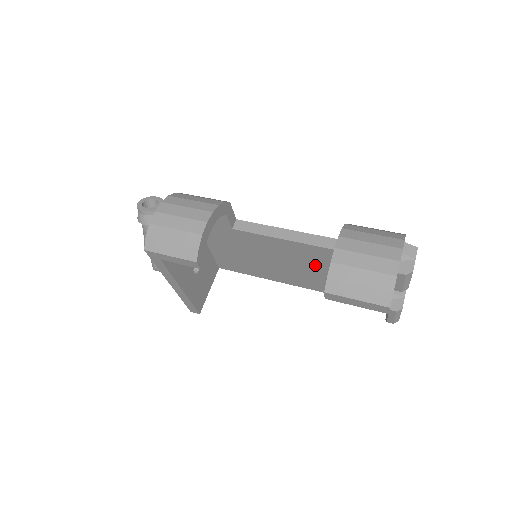
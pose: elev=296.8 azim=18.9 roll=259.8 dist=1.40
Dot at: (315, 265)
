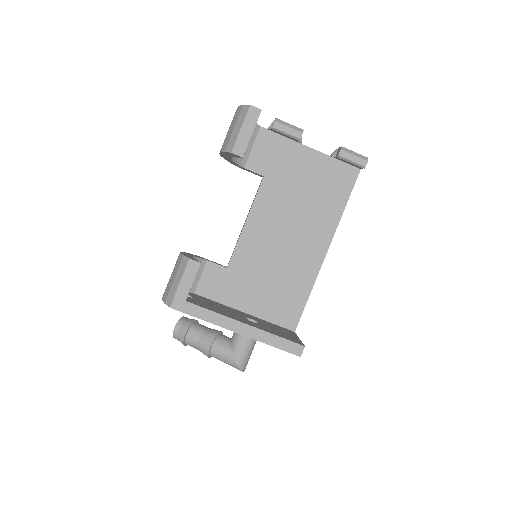
Dot at: (286, 213)
